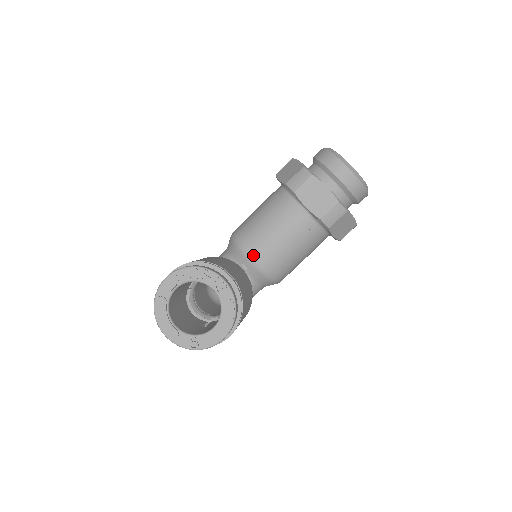
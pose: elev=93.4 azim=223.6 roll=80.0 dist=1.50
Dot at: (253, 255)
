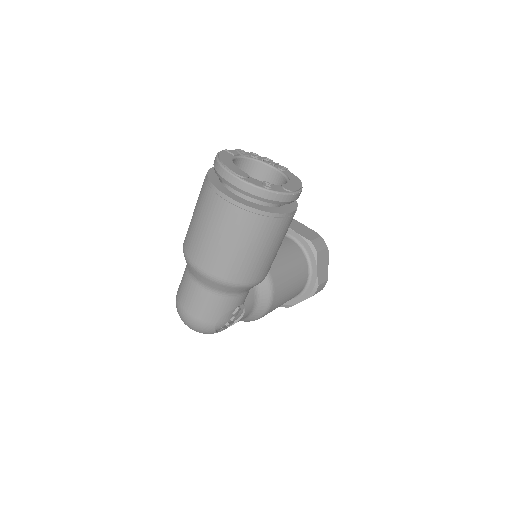
Dot at: occluded
